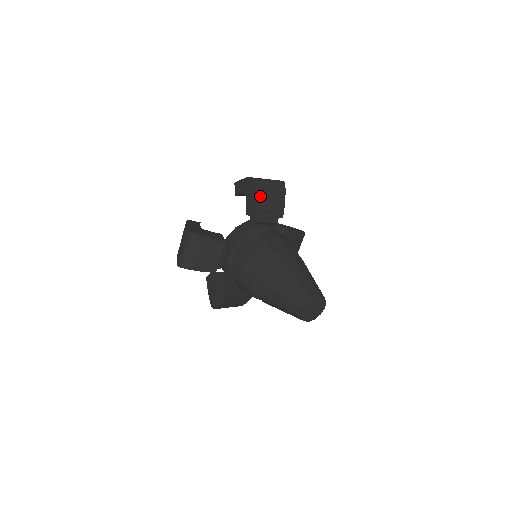
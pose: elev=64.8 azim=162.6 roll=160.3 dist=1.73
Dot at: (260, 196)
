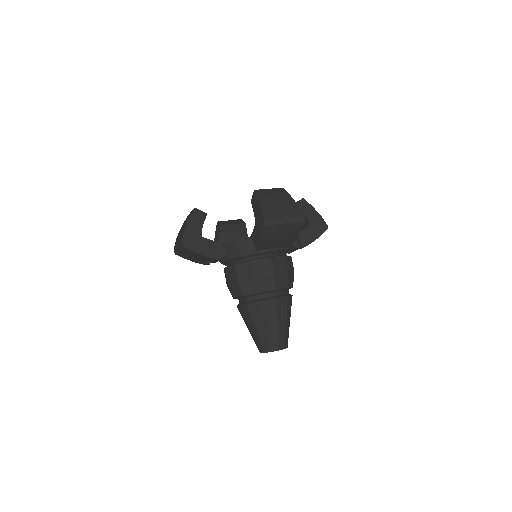
Dot at: (266, 237)
